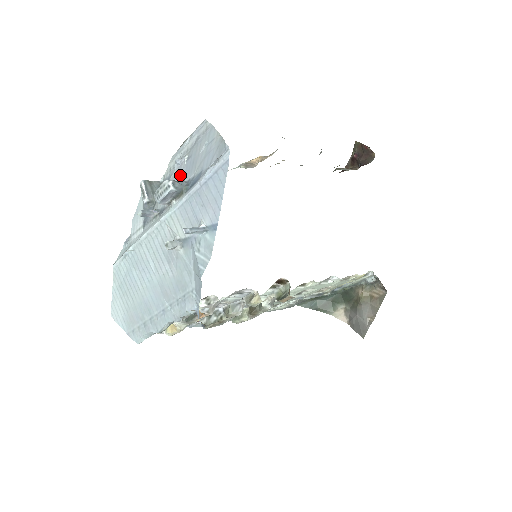
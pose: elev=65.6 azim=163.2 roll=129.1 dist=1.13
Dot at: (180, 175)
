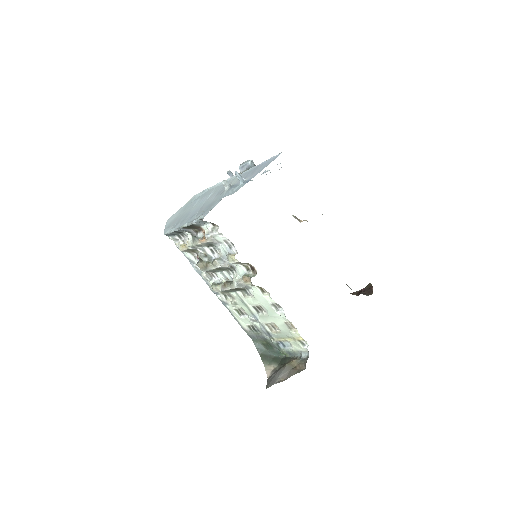
Dot at: occluded
